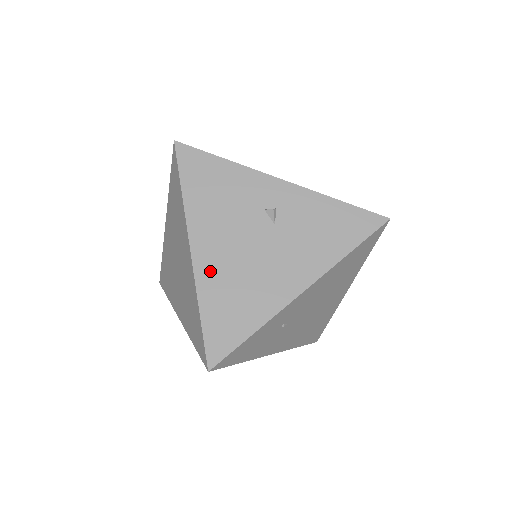
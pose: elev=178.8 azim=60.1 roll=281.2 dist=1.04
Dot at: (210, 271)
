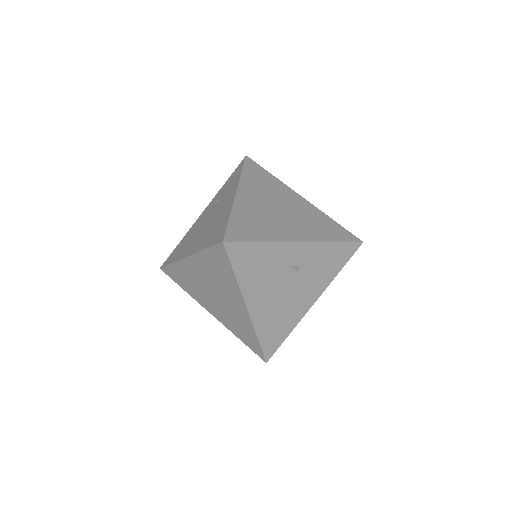
Dot at: (261, 315)
